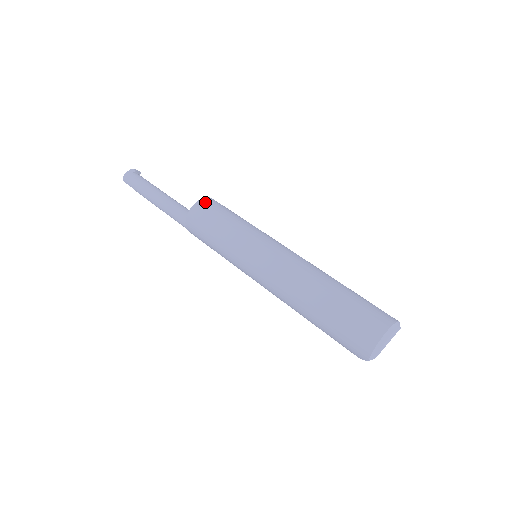
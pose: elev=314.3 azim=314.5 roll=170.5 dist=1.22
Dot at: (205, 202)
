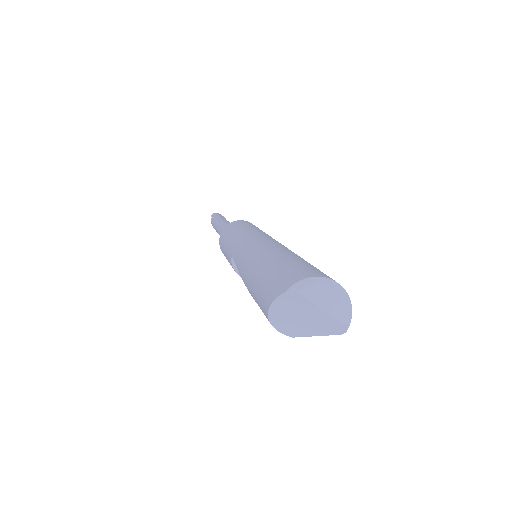
Dot at: occluded
